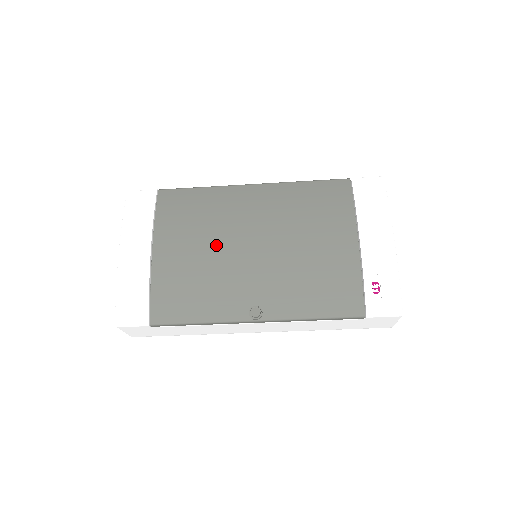
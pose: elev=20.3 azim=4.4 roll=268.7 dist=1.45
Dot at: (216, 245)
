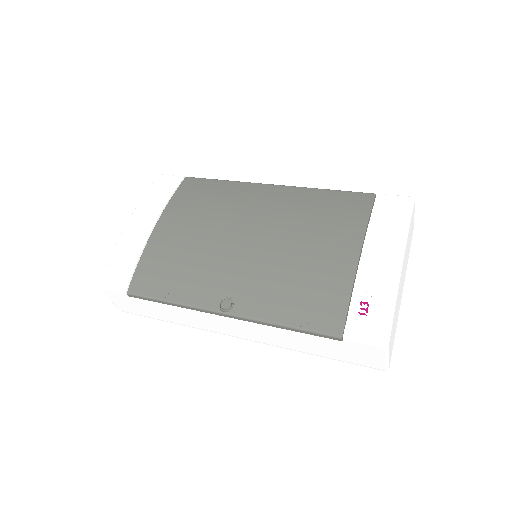
Dot at: (213, 231)
